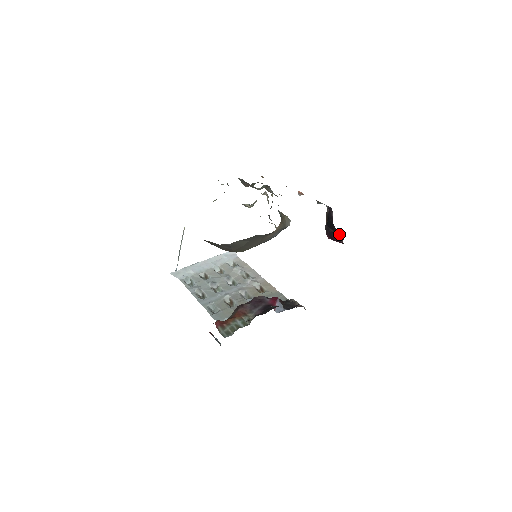
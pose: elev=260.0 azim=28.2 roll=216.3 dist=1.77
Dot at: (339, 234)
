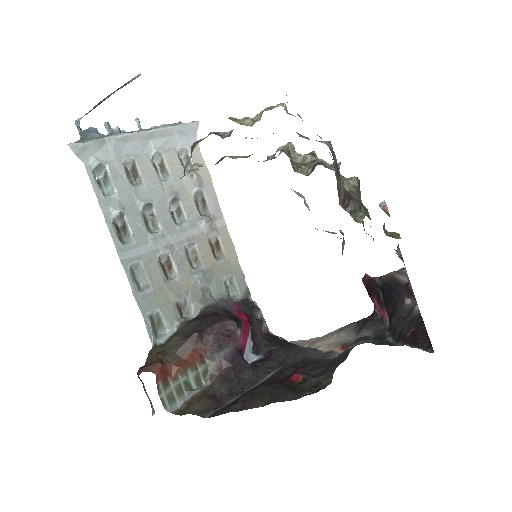
Dot at: (388, 315)
